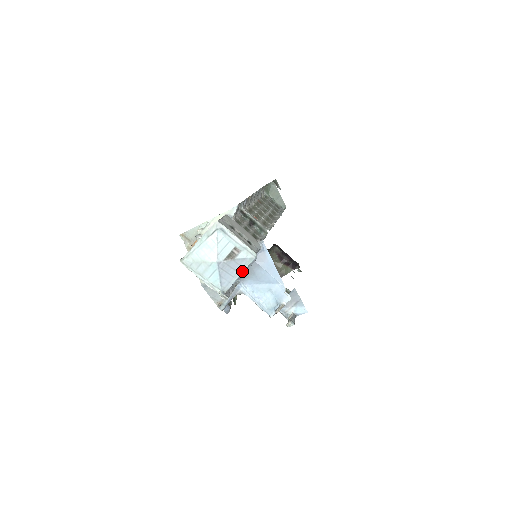
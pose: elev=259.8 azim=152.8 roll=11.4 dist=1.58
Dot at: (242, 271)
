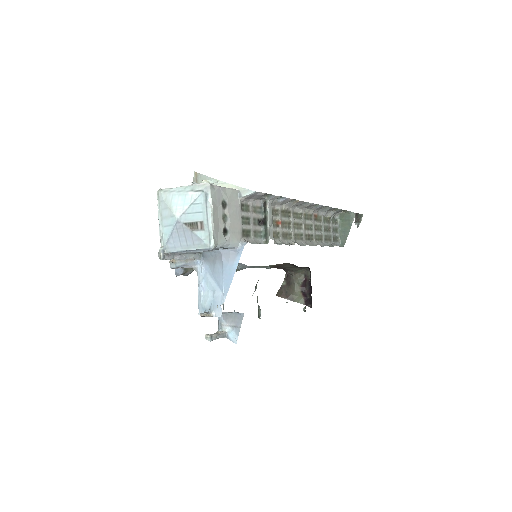
Dot at: (191, 248)
